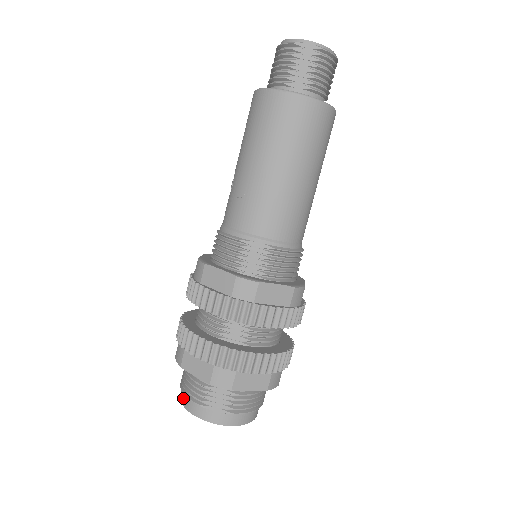
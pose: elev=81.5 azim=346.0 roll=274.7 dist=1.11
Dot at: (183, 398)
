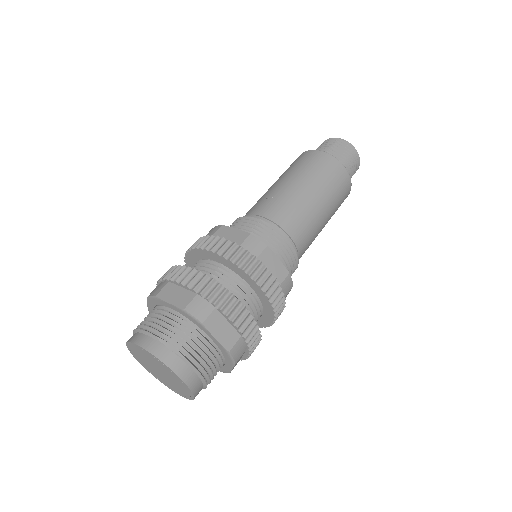
Dot at: (134, 336)
